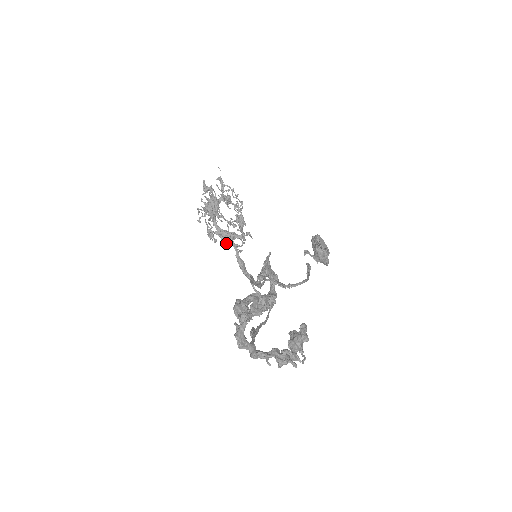
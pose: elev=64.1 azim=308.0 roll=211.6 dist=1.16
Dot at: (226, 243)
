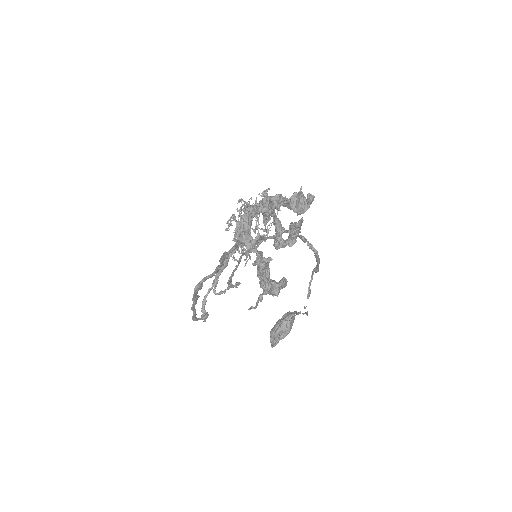
Dot at: (236, 235)
